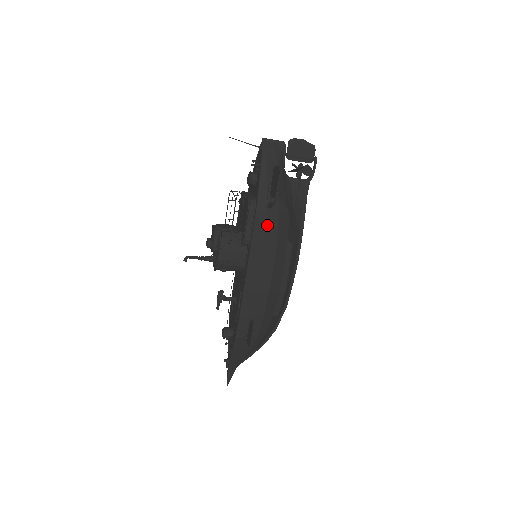
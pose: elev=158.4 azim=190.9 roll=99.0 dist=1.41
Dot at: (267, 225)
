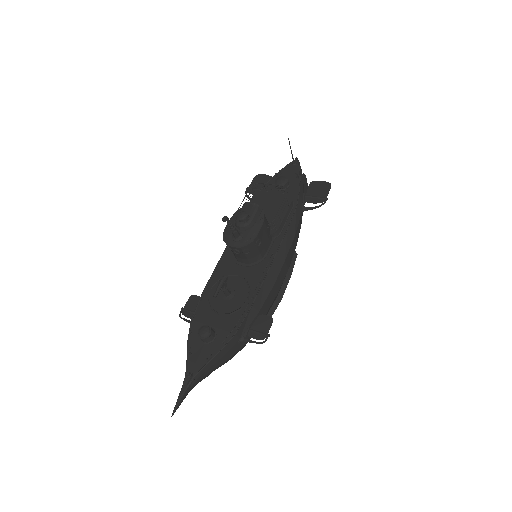
Dot at: (299, 225)
